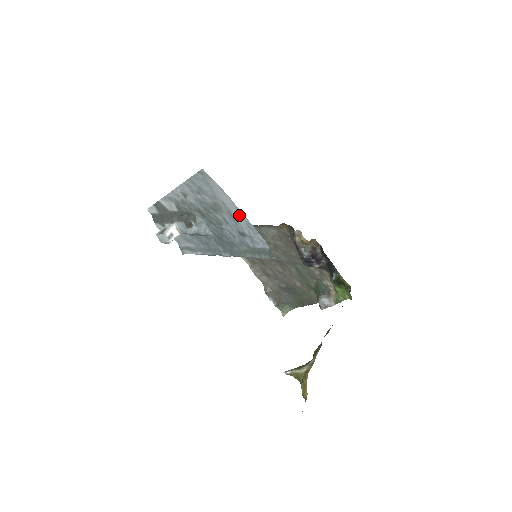
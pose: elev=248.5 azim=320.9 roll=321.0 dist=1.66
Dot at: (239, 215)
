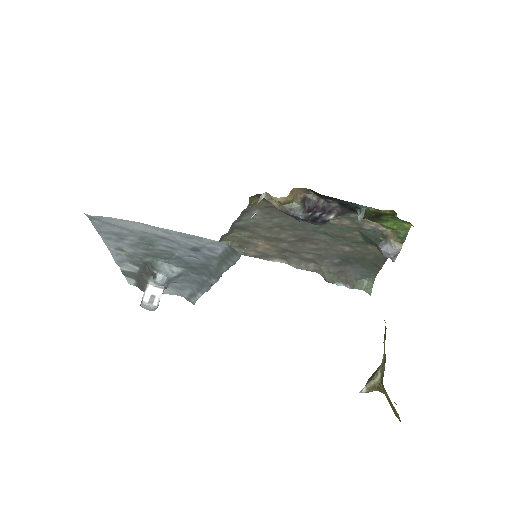
Dot at: (166, 233)
